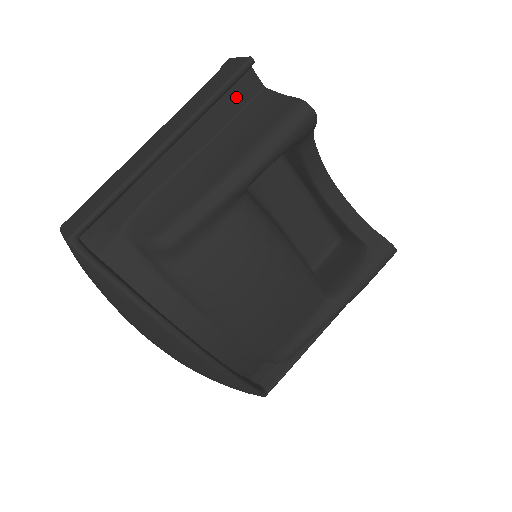
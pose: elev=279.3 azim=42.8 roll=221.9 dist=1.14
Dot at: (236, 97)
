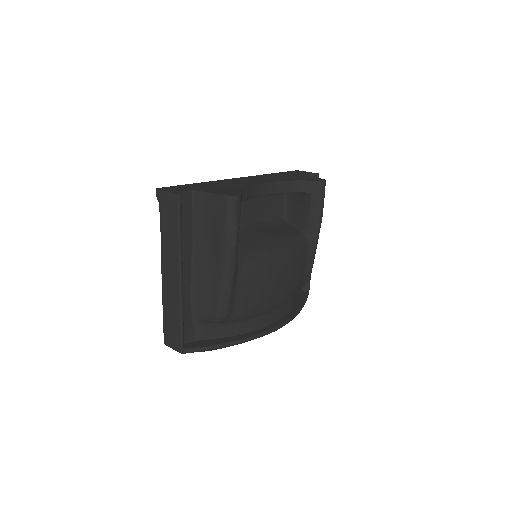
Dot at: (185, 213)
